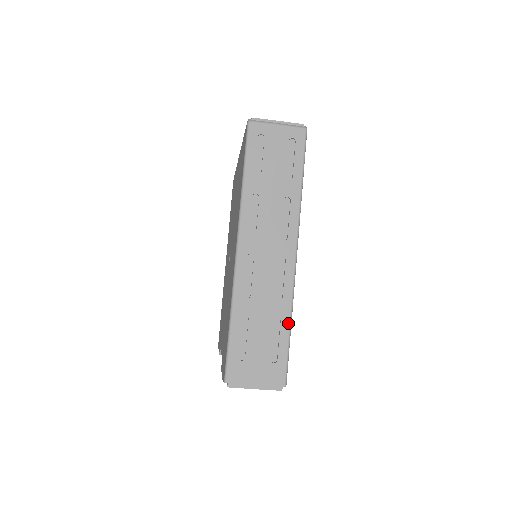
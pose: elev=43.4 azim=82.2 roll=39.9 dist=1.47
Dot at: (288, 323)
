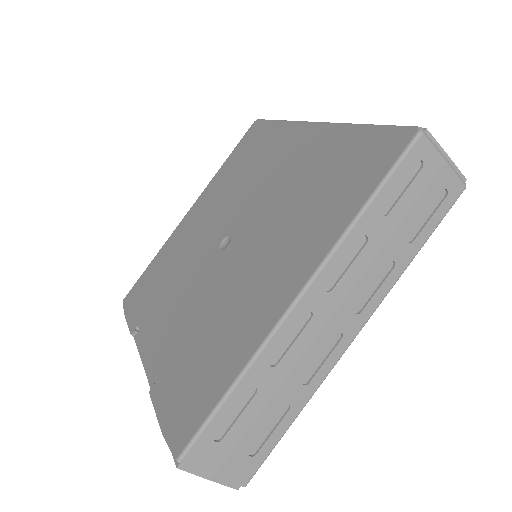
Dot at: (296, 415)
